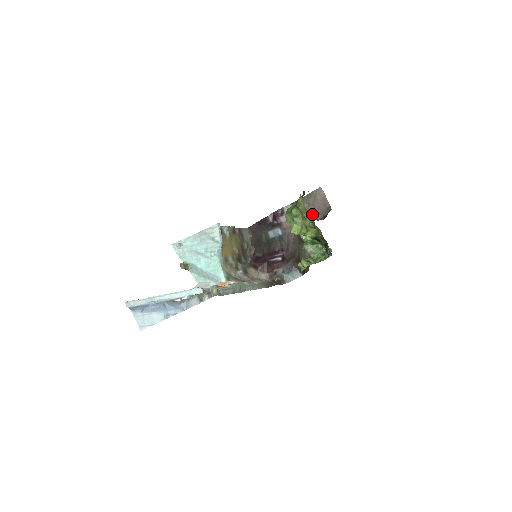
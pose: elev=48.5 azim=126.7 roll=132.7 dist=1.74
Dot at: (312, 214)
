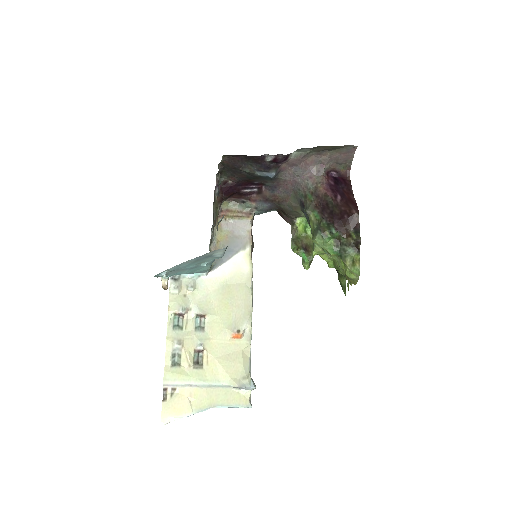
Dot at: (324, 164)
